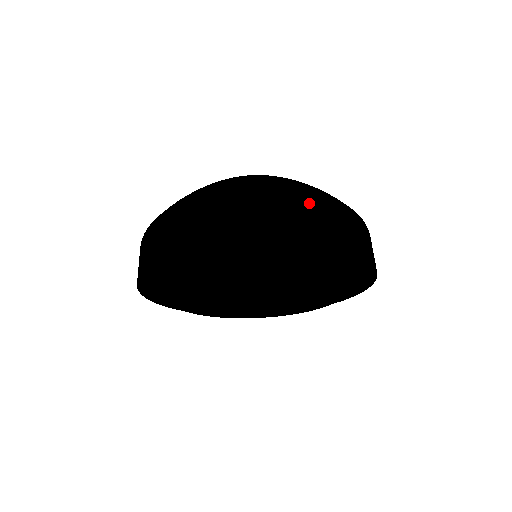
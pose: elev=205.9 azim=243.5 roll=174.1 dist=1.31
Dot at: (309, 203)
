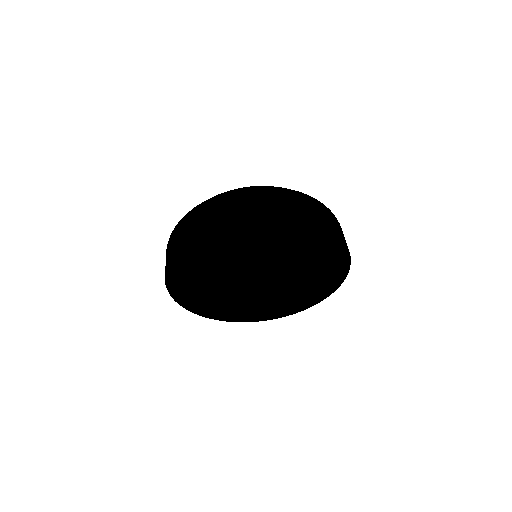
Dot at: (320, 204)
